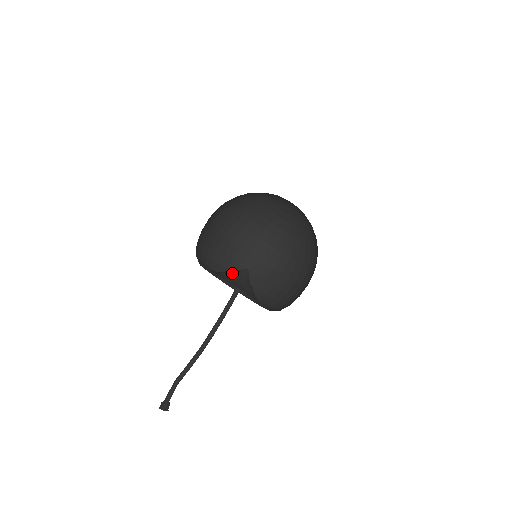
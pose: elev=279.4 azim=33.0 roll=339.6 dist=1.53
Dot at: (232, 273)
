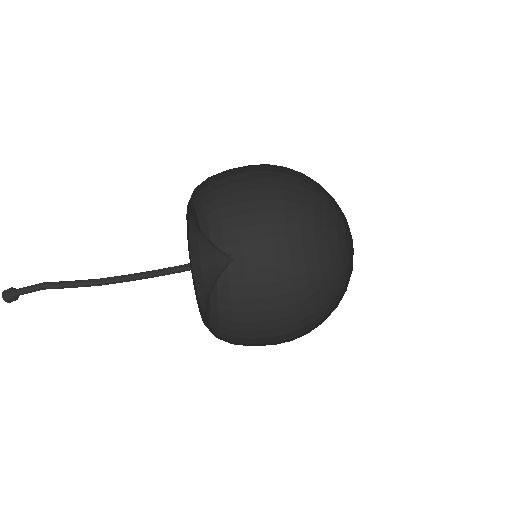
Dot at: (213, 267)
